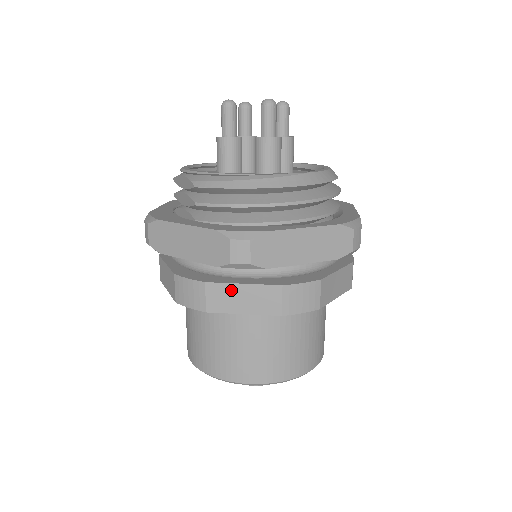
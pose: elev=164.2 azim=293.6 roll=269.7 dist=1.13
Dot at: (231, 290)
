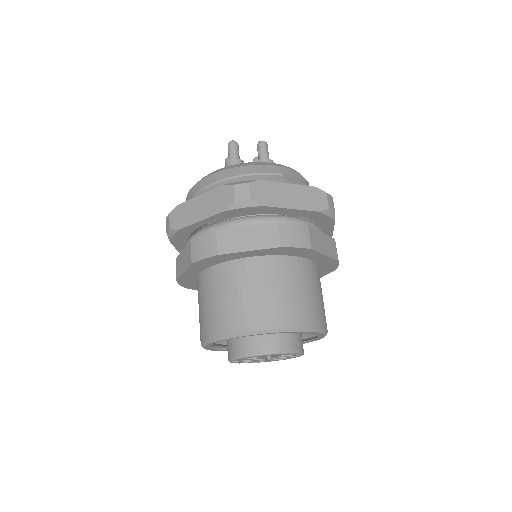
Dot at: (180, 258)
